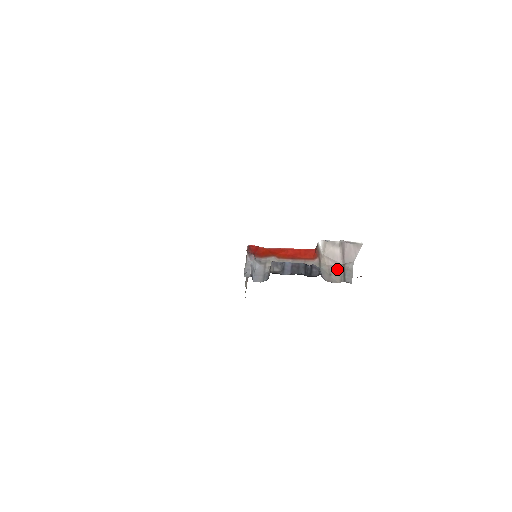
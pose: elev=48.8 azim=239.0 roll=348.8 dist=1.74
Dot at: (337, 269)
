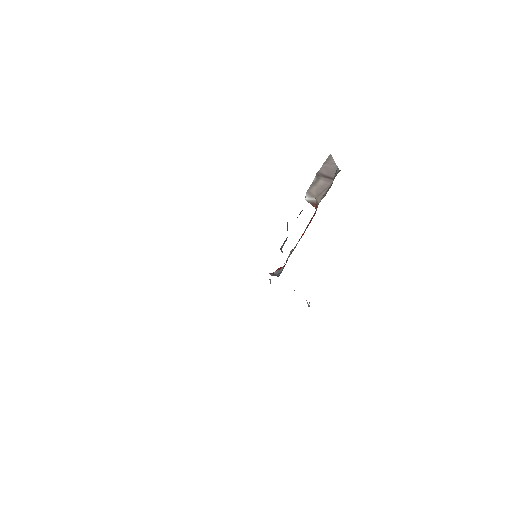
Dot at: occluded
